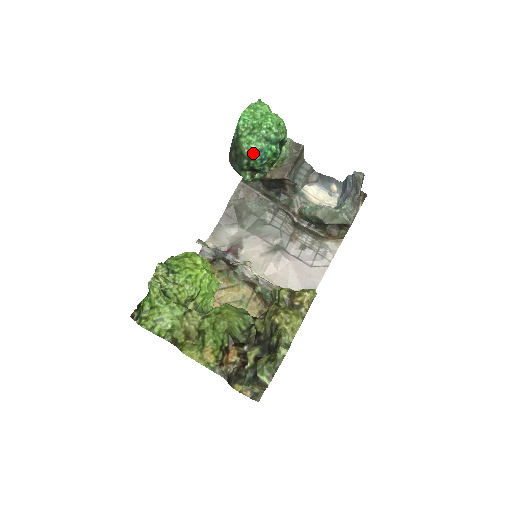
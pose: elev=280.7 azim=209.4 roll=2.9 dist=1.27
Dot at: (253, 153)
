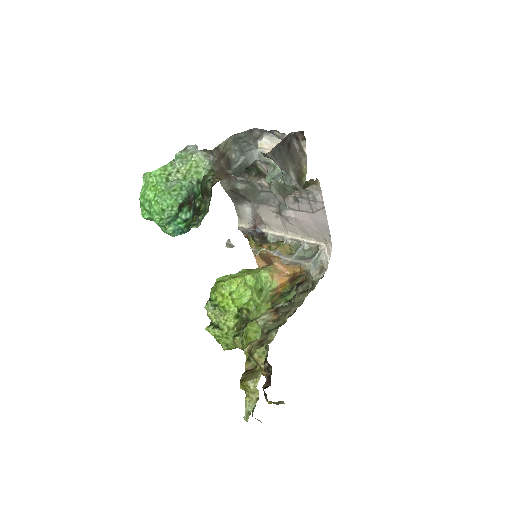
Dot at: occluded
